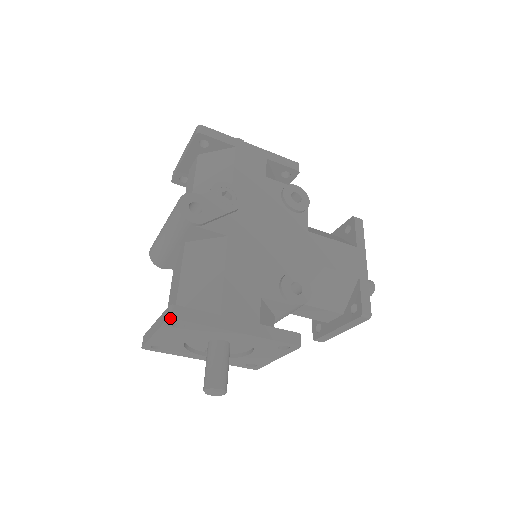
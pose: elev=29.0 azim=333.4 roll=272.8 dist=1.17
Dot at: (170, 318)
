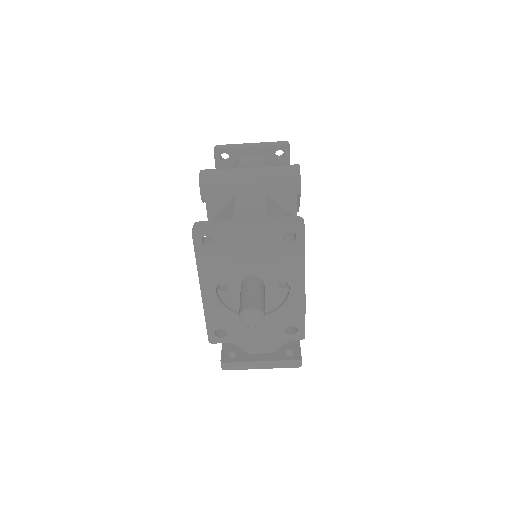
Dot at: (304, 224)
